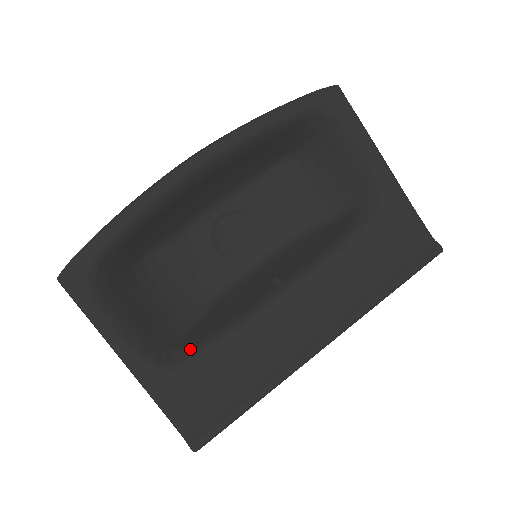
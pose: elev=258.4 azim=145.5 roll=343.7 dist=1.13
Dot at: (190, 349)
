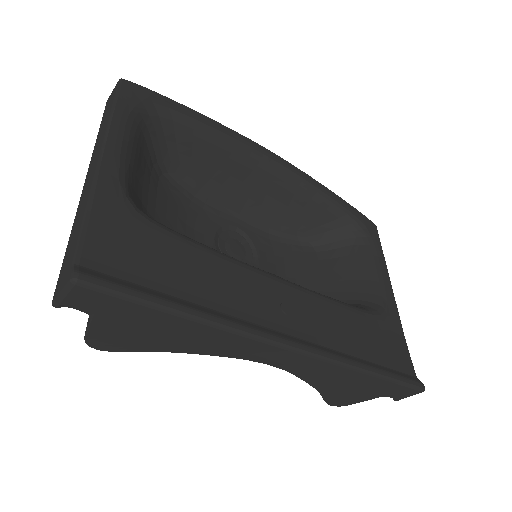
Dot at: (160, 223)
